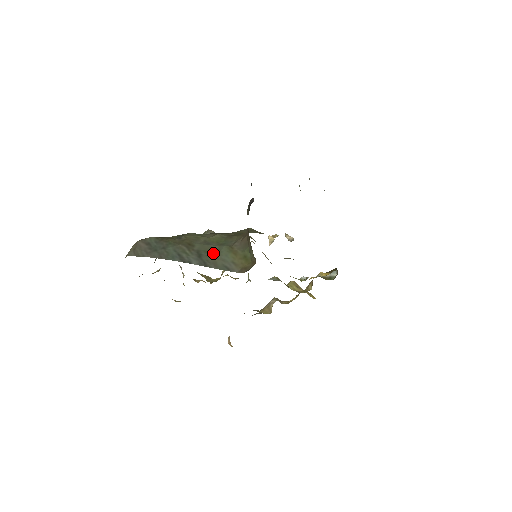
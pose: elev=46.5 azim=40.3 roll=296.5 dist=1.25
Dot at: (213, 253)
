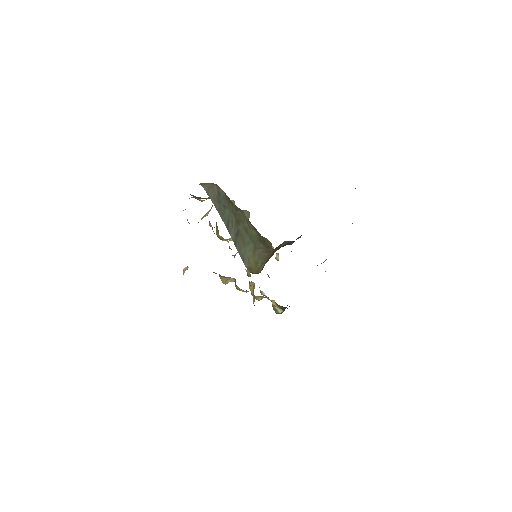
Dot at: (245, 241)
